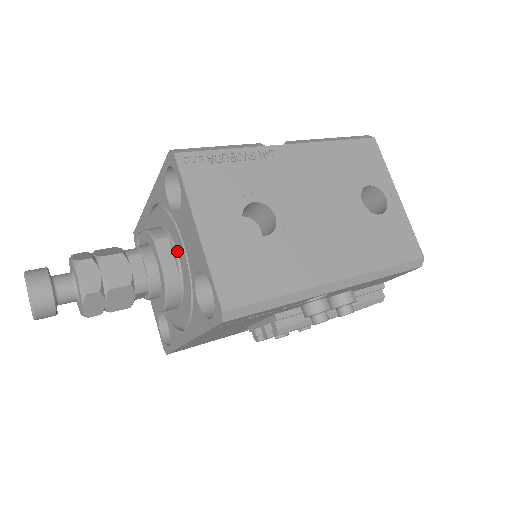
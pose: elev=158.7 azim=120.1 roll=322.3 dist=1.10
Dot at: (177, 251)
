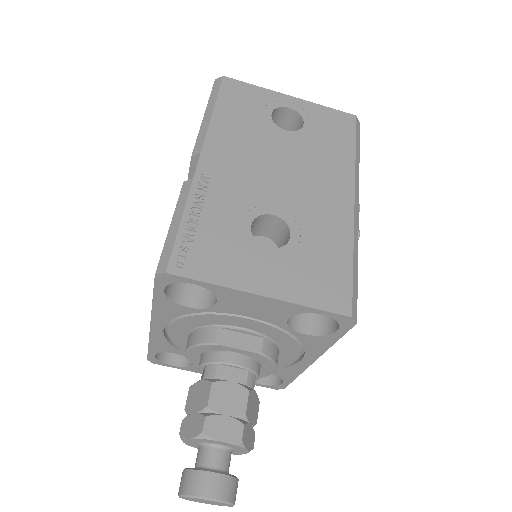
Dot at: (240, 327)
